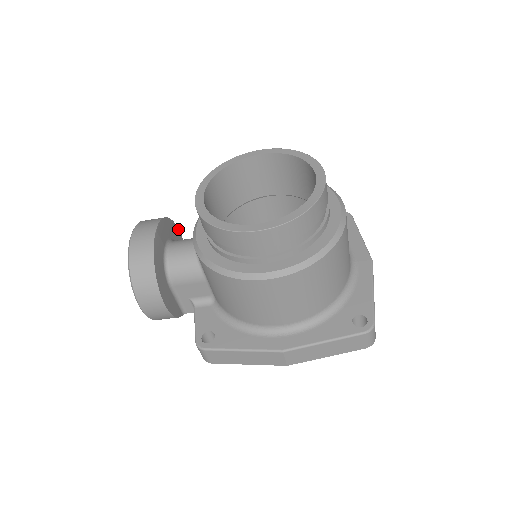
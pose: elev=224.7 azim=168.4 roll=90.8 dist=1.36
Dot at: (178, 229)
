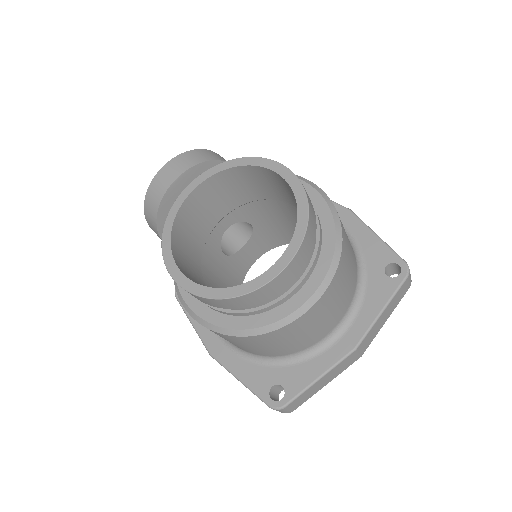
Dot at: occluded
